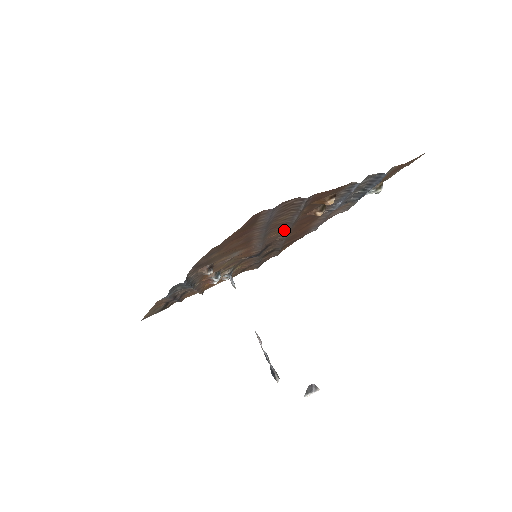
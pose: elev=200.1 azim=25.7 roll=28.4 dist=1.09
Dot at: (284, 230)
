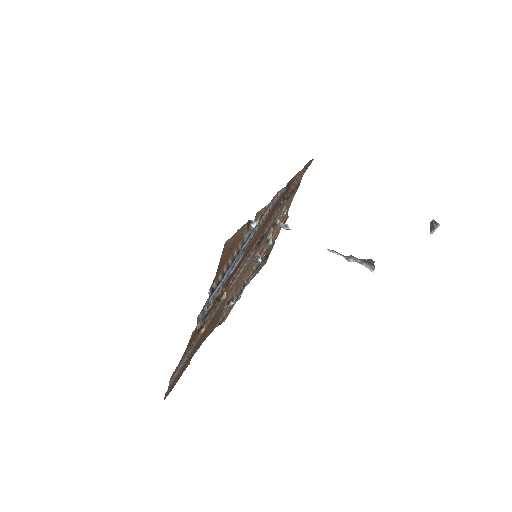
Dot at: occluded
